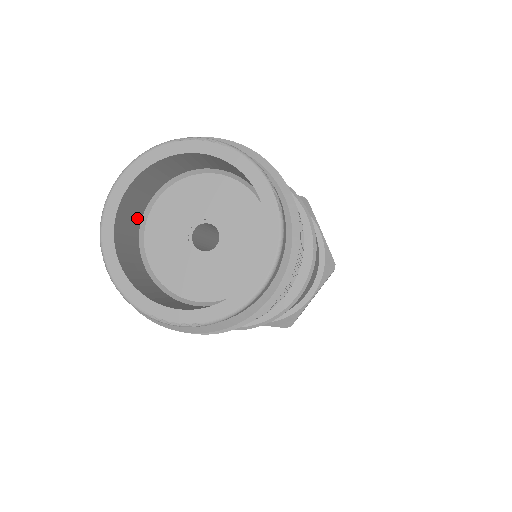
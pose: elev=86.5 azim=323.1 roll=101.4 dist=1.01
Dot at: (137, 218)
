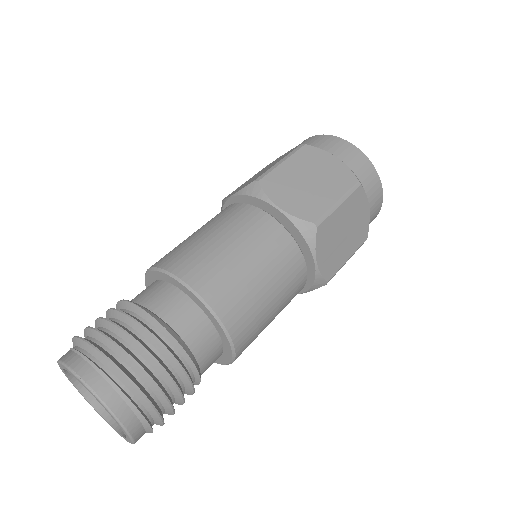
Dot at: occluded
